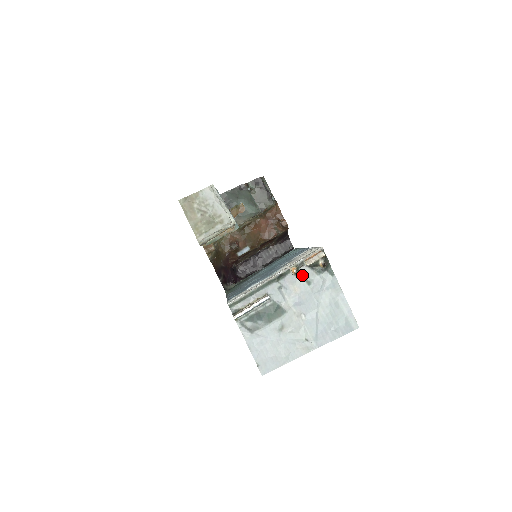
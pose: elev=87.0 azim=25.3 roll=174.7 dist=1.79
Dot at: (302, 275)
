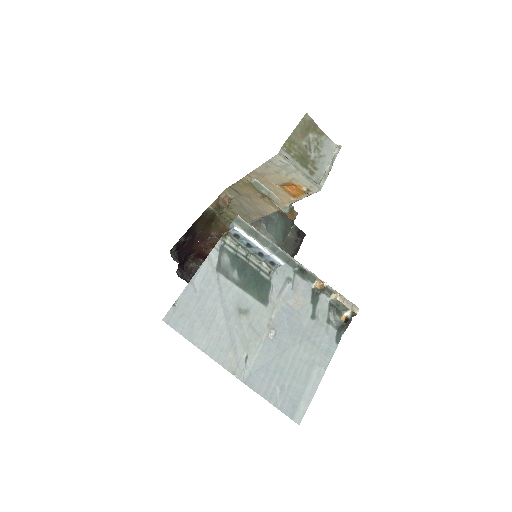
Dot at: (317, 301)
